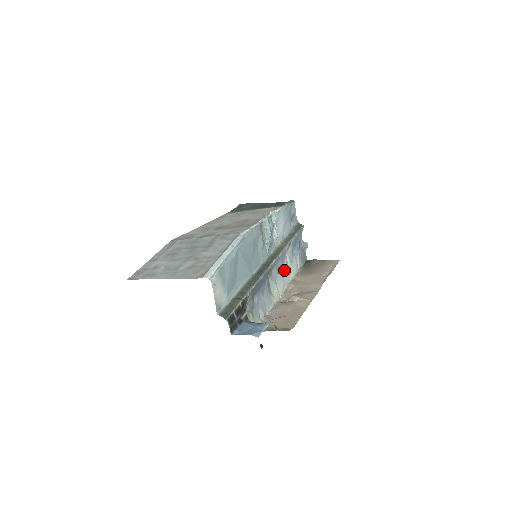
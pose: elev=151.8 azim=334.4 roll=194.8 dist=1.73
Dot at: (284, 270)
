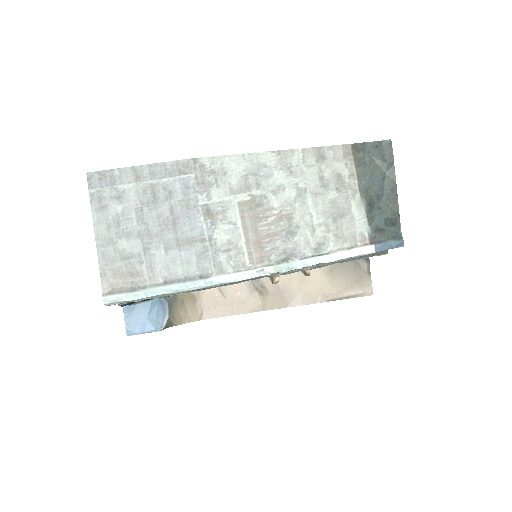
Dot at: occluded
